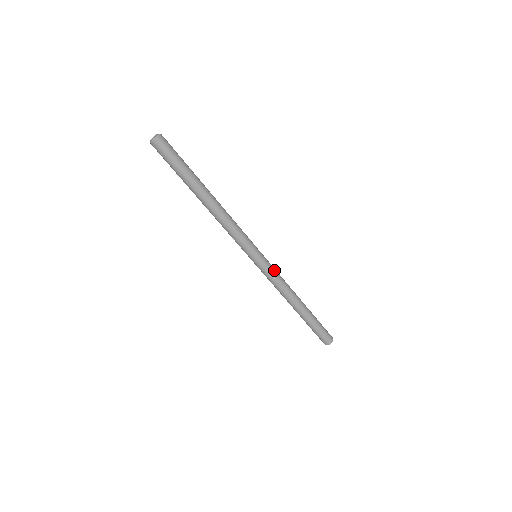
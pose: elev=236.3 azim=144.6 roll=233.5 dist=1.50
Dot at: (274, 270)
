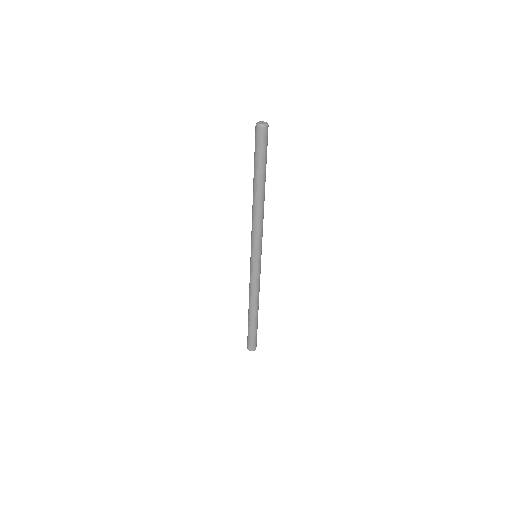
Dot at: occluded
